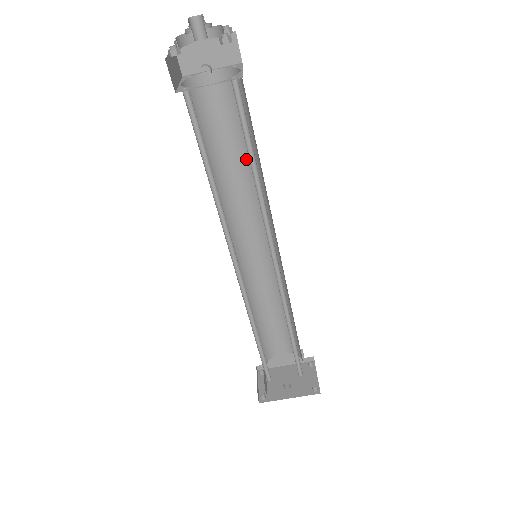
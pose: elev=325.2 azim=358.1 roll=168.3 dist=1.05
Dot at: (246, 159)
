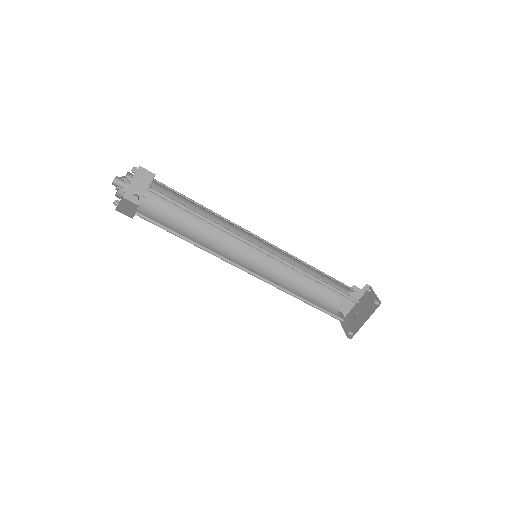
Dot at: (203, 213)
